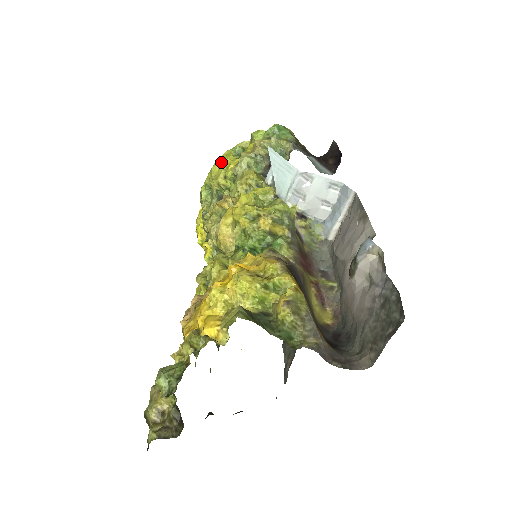
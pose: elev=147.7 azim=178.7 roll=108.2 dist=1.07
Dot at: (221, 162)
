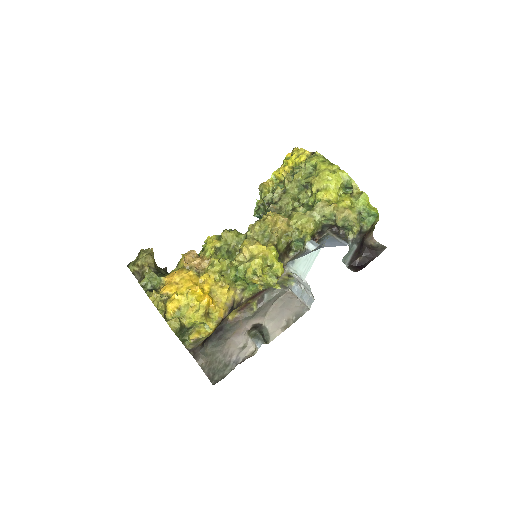
Dot at: (332, 178)
